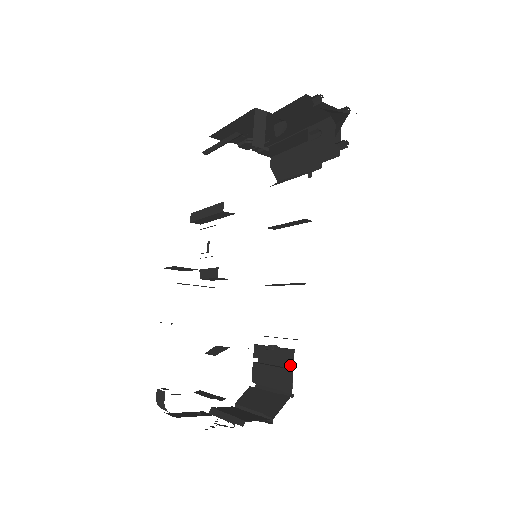
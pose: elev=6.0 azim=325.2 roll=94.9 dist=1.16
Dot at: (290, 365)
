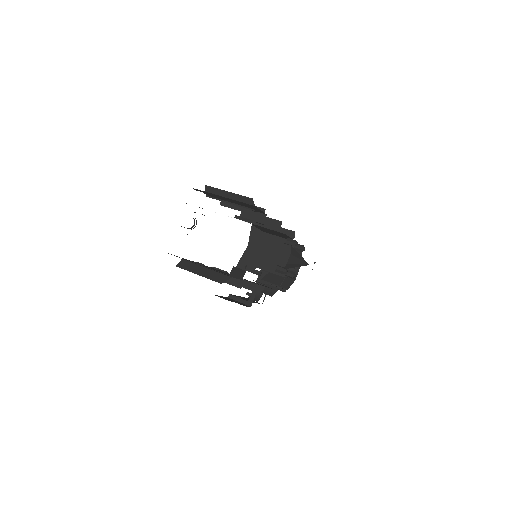
Dot at: occluded
